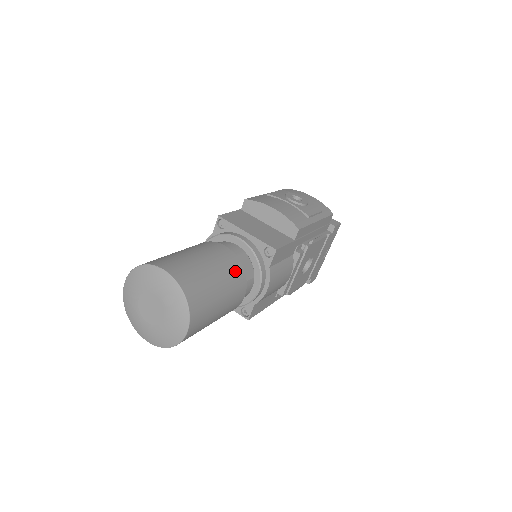
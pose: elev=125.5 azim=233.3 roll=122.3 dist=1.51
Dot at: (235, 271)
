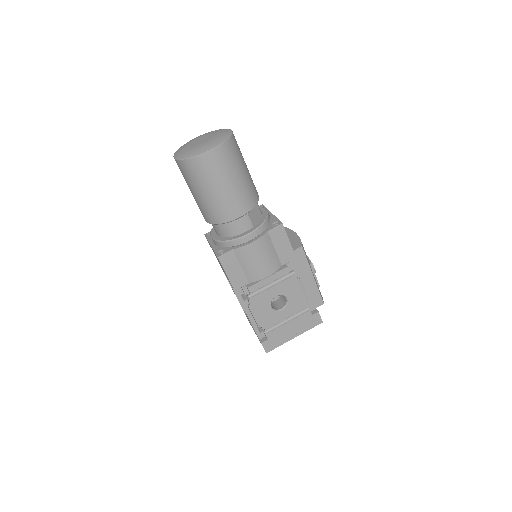
Dot at: (253, 194)
